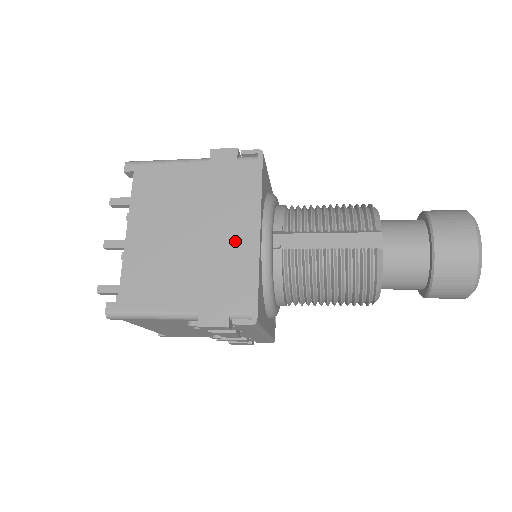
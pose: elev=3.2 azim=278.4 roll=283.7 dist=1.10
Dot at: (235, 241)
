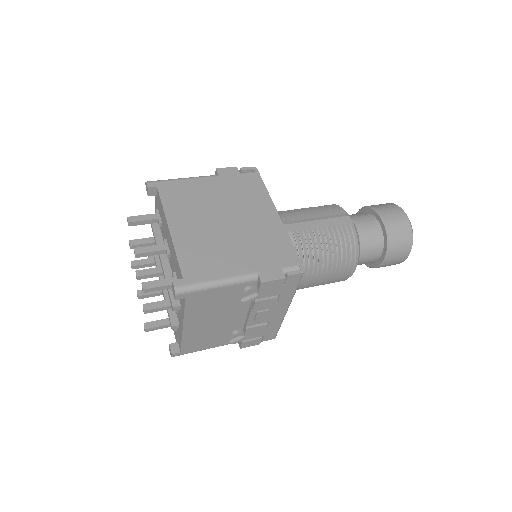
Dot at: (263, 222)
